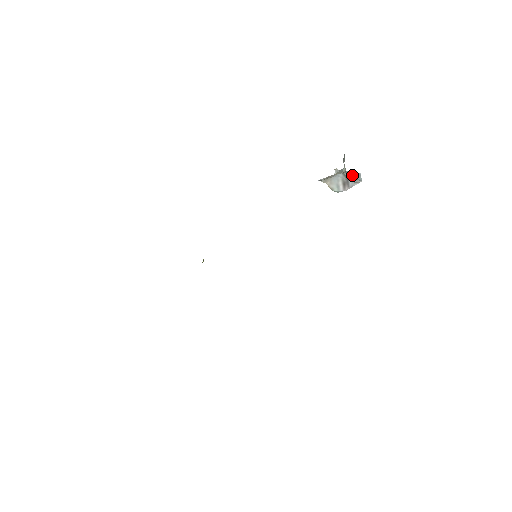
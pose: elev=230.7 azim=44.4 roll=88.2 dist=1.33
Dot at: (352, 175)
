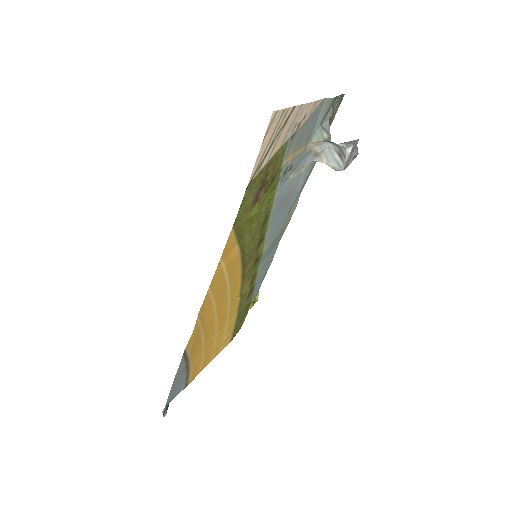
Dot at: (346, 143)
